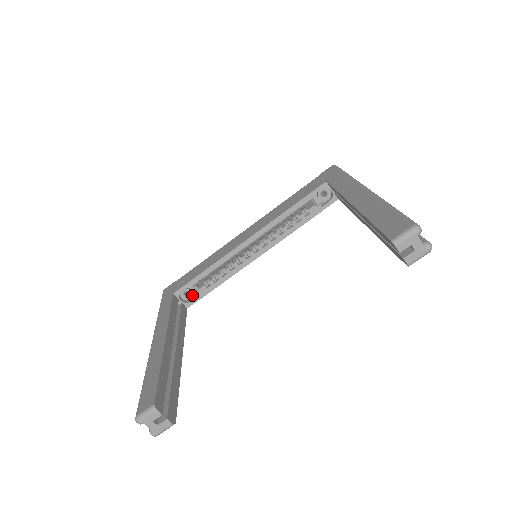
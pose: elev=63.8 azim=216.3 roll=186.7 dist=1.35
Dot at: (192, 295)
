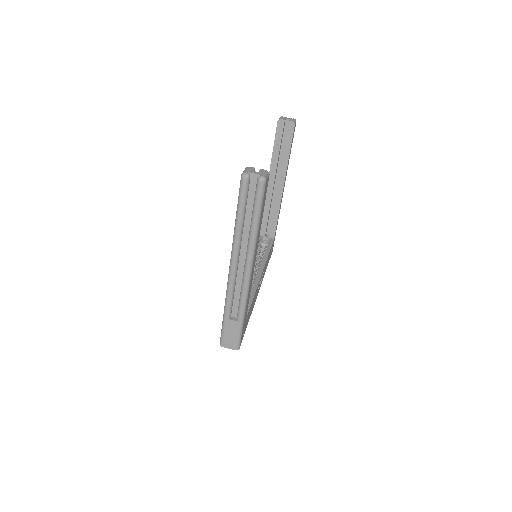
Dot at: occluded
